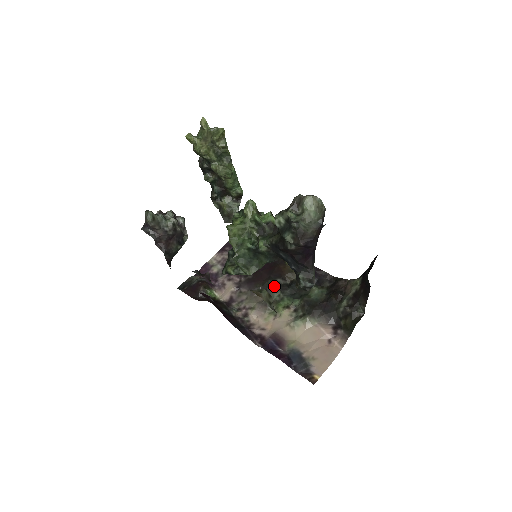
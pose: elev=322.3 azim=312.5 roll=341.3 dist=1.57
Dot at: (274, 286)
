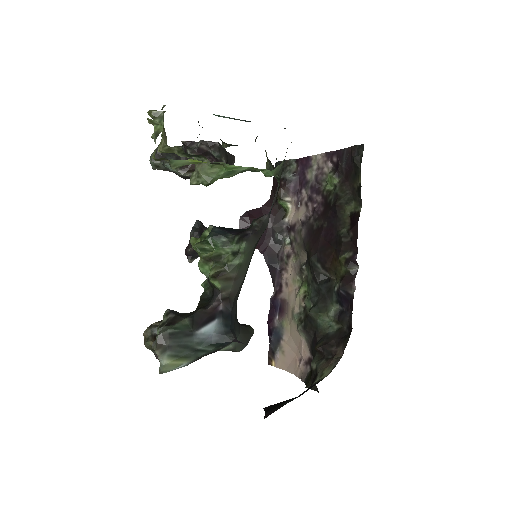
Dot at: (311, 267)
